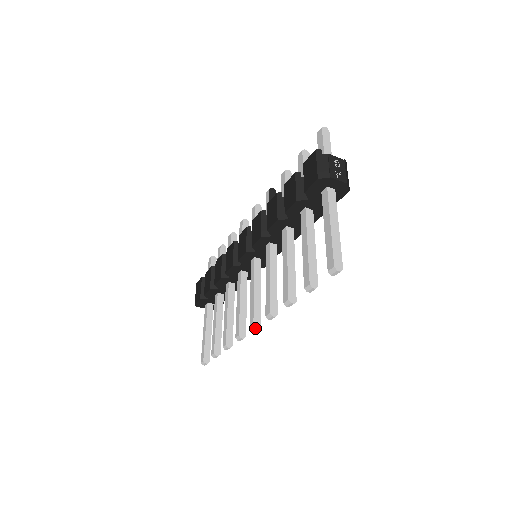
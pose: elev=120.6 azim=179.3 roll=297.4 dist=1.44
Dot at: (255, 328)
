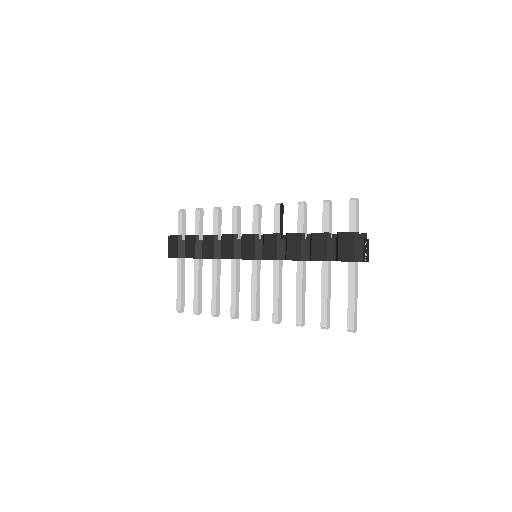
Dot at: occluded
